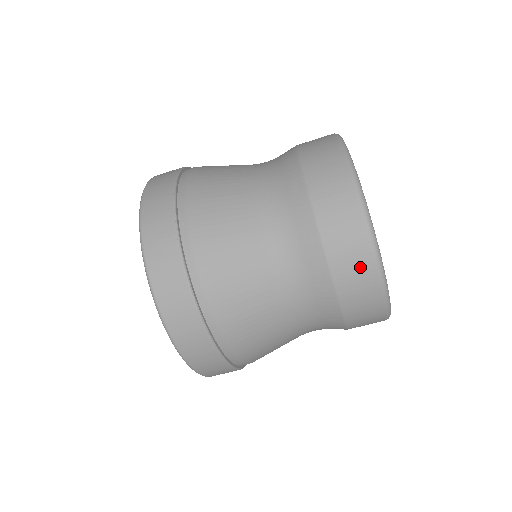
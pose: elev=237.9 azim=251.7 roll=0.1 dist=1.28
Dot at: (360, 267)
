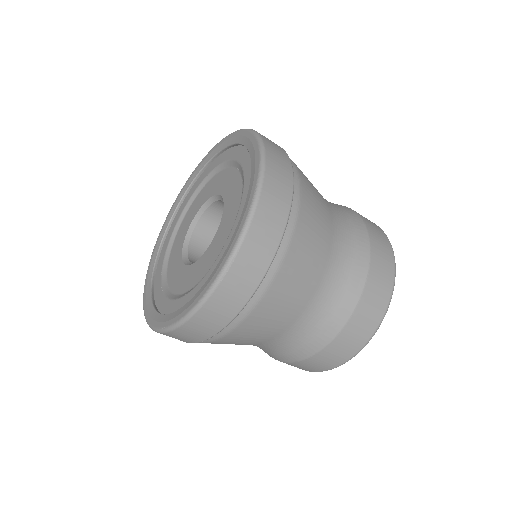
Dot at: (384, 285)
